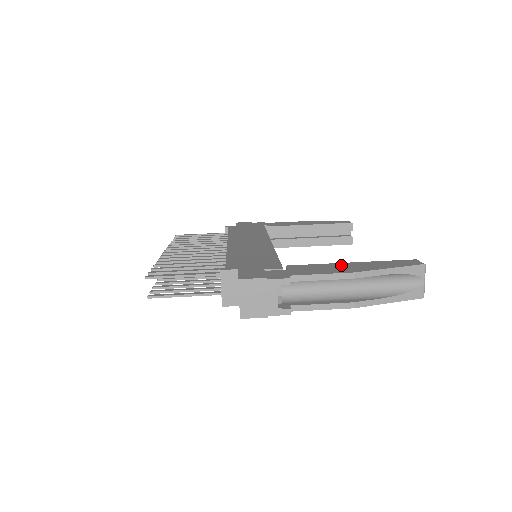
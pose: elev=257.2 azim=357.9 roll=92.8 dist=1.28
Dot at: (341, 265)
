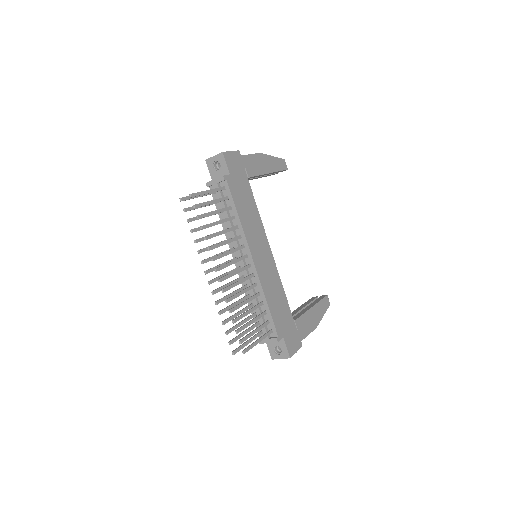
Dot at: (311, 315)
